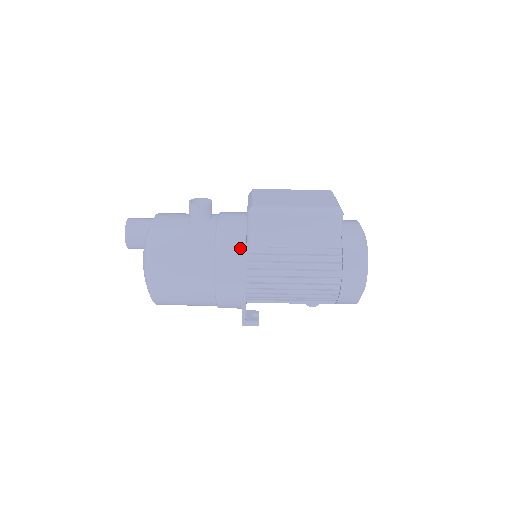
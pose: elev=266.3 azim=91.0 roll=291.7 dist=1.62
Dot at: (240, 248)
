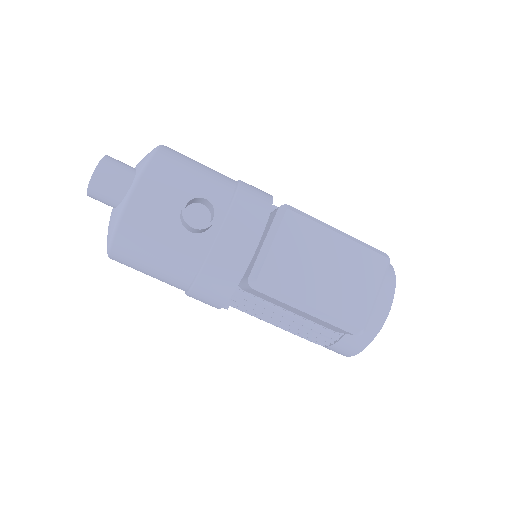
Dot at: (224, 293)
